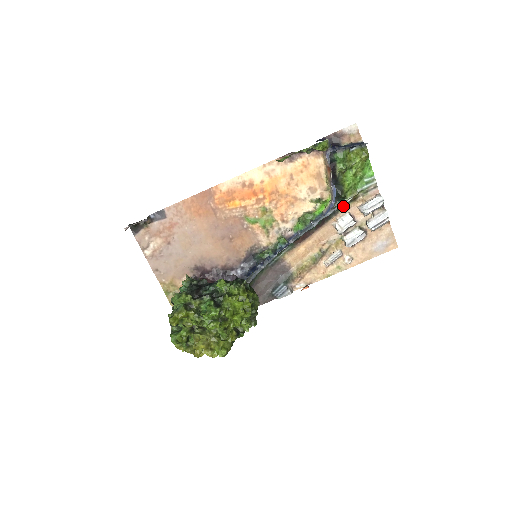
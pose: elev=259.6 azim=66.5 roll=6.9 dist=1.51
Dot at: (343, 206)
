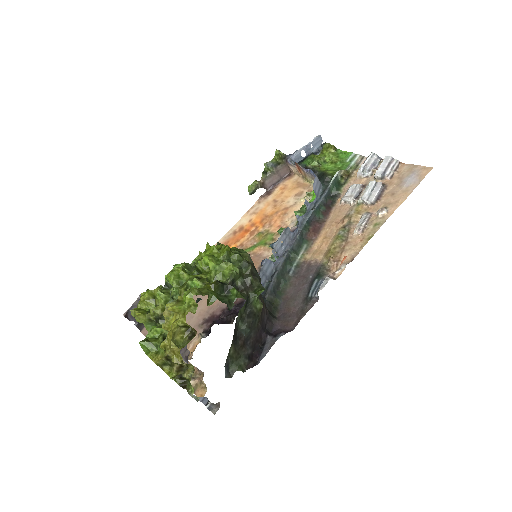
Dot at: (340, 186)
